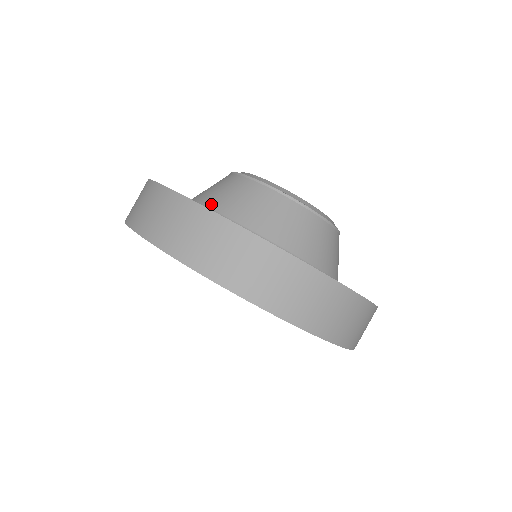
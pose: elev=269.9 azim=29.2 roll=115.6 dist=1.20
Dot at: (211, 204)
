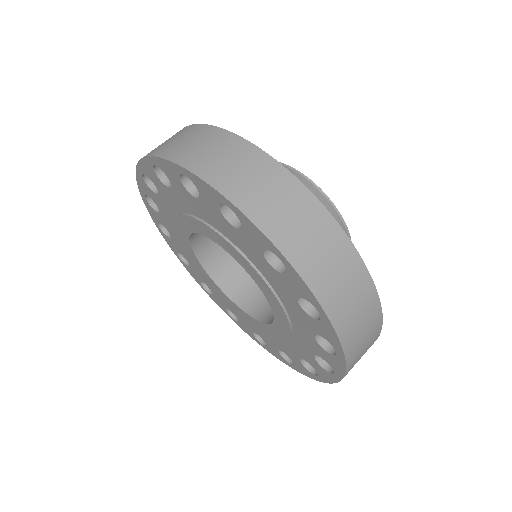
Dot at: occluded
